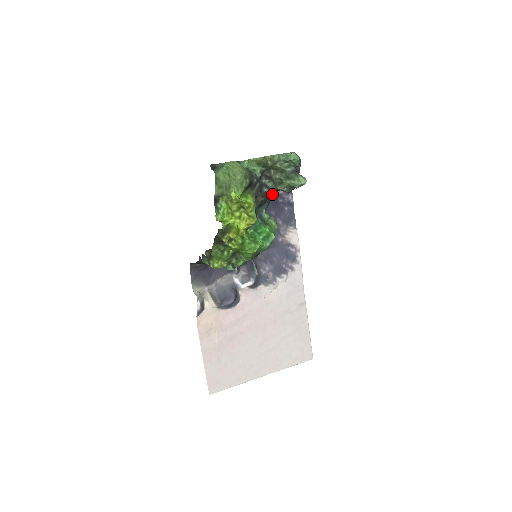
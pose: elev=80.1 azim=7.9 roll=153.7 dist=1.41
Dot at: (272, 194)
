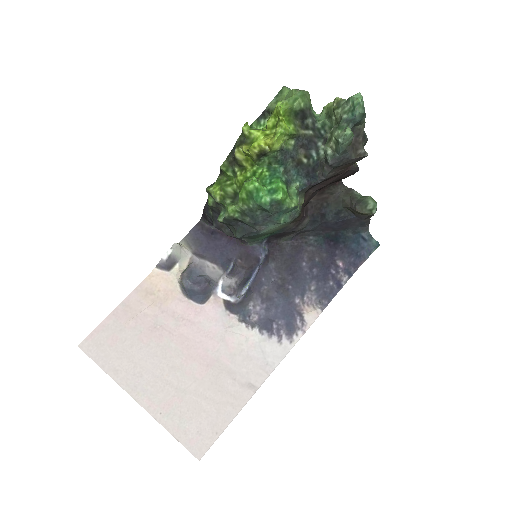
Dot at: (319, 178)
